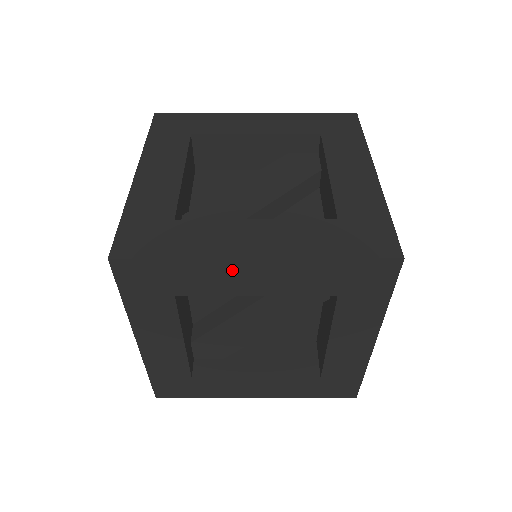
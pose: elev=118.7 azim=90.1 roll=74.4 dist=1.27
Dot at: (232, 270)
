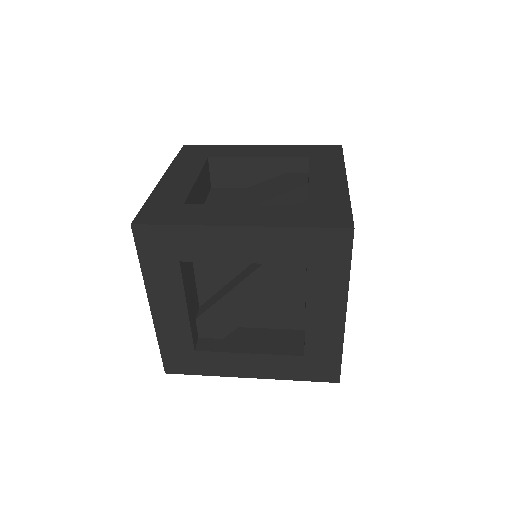
Dot at: (222, 237)
